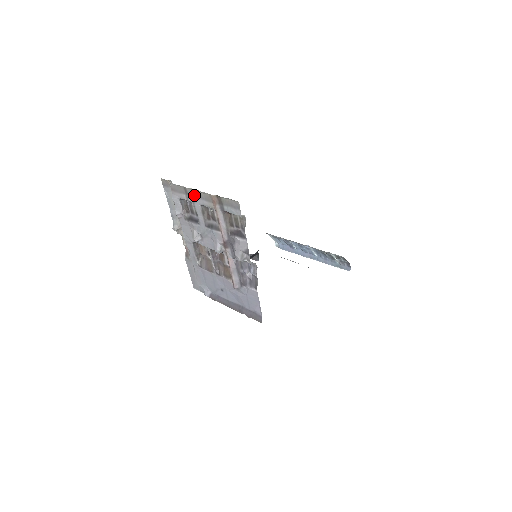
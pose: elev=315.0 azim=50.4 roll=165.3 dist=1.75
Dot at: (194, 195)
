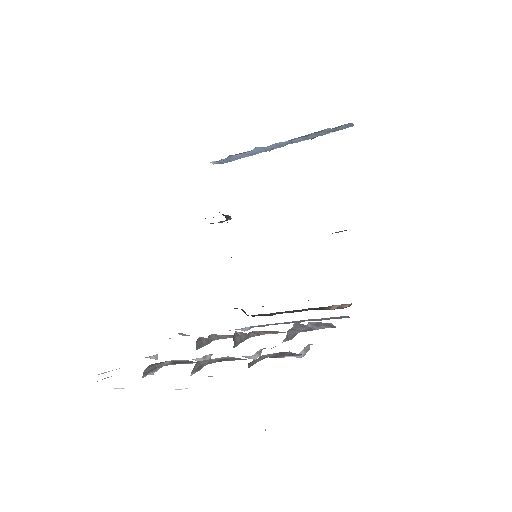
Dot at: occluded
